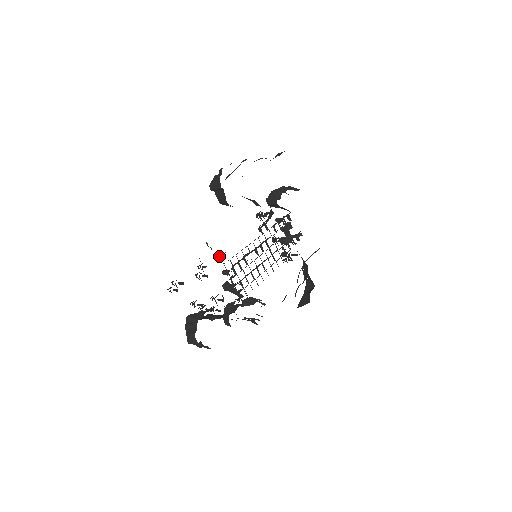
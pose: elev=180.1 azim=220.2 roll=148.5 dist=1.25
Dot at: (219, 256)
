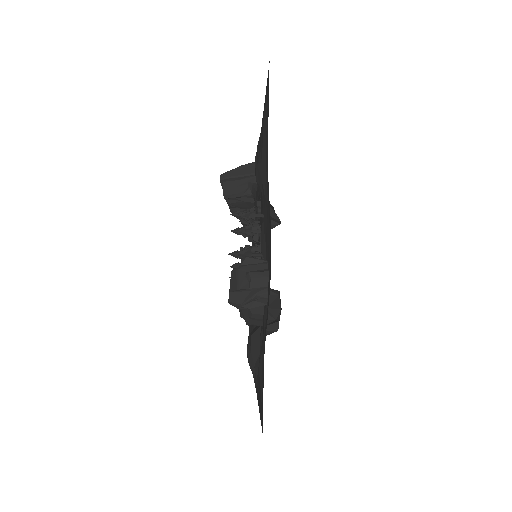
Dot at: occluded
